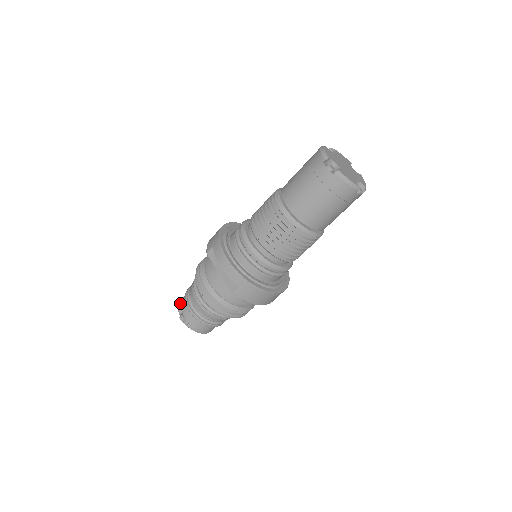
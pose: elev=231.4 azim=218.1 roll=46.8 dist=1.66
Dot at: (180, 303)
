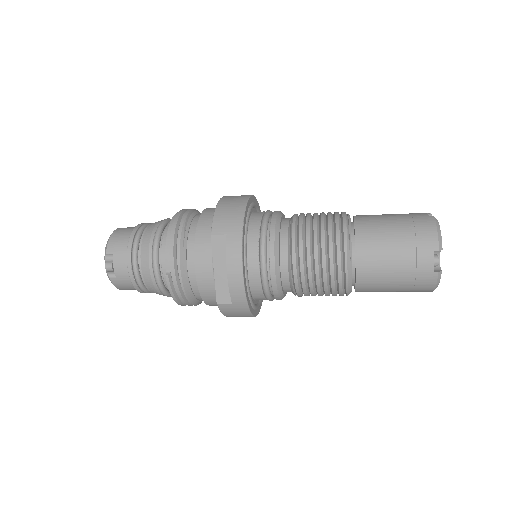
Dot at: (113, 243)
